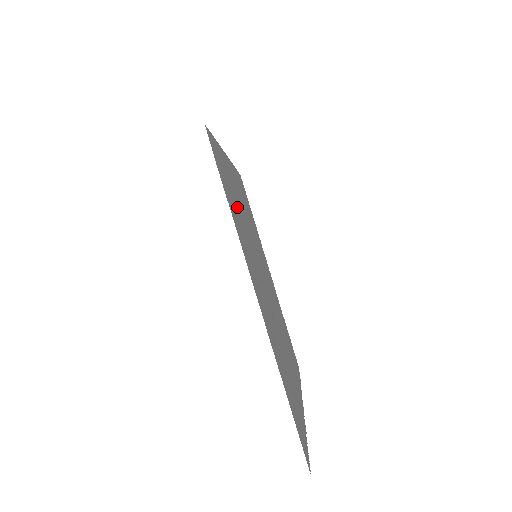
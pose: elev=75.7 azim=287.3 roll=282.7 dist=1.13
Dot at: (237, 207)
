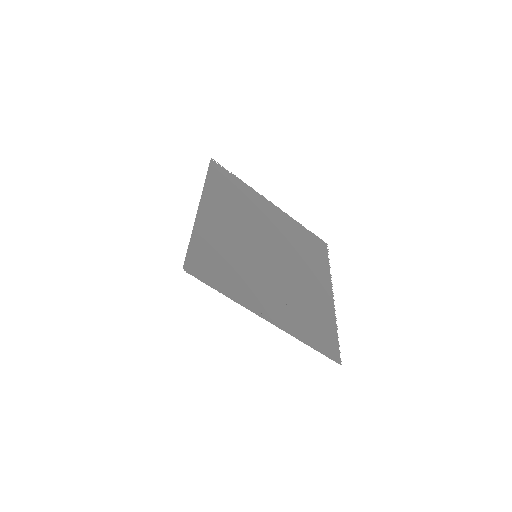
Dot at: (227, 259)
